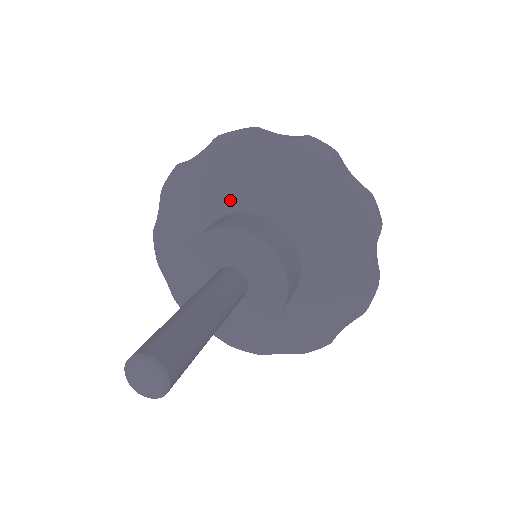
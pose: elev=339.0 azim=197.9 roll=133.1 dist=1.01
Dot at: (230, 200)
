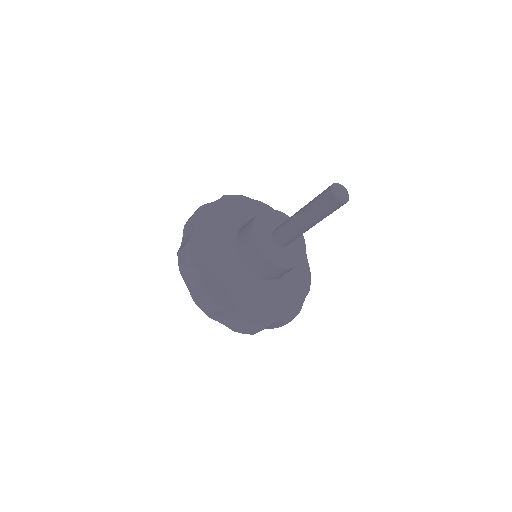
Dot at: (244, 220)
